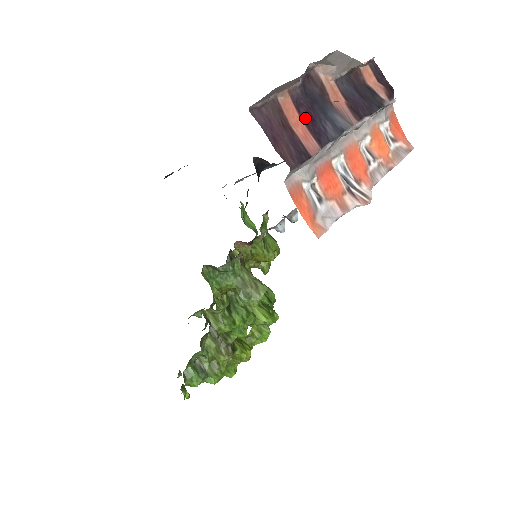
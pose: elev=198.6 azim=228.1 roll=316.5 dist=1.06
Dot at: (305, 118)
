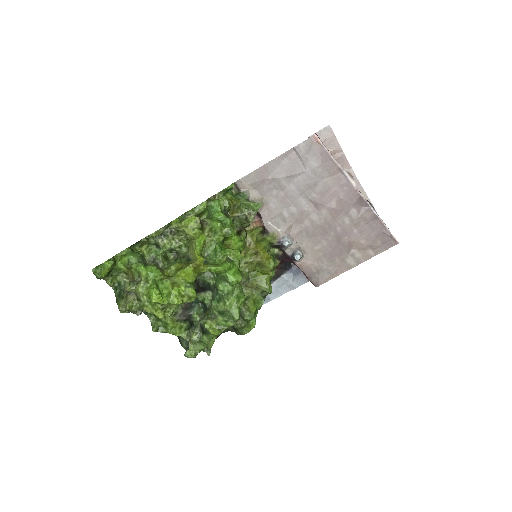
Dot at: occluded
